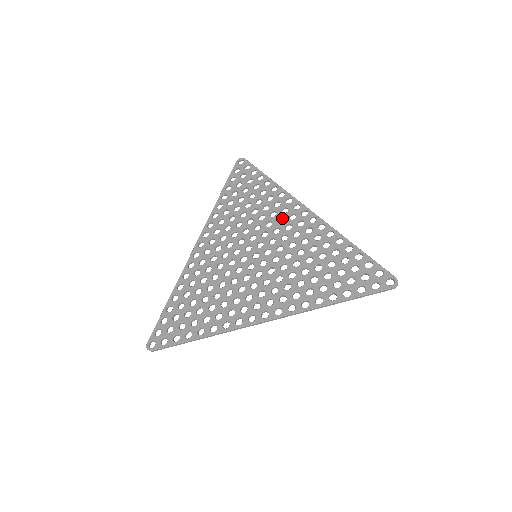
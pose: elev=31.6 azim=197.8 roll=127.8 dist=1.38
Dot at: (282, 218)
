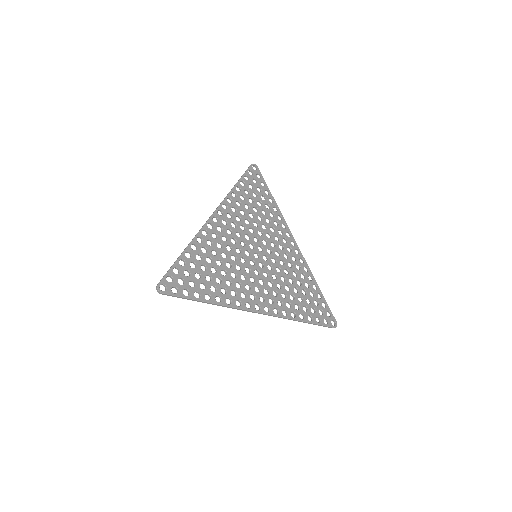
Dot at: (277, 237)
